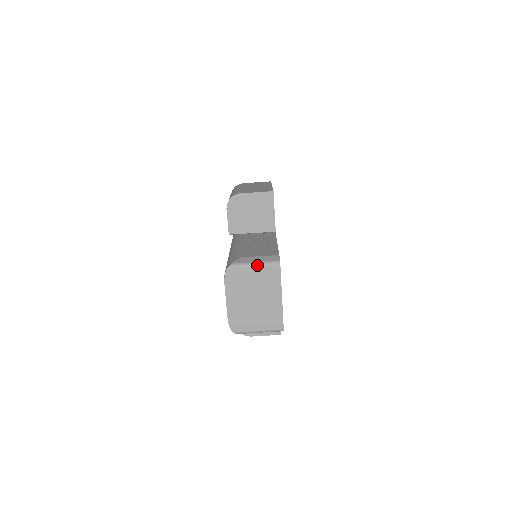
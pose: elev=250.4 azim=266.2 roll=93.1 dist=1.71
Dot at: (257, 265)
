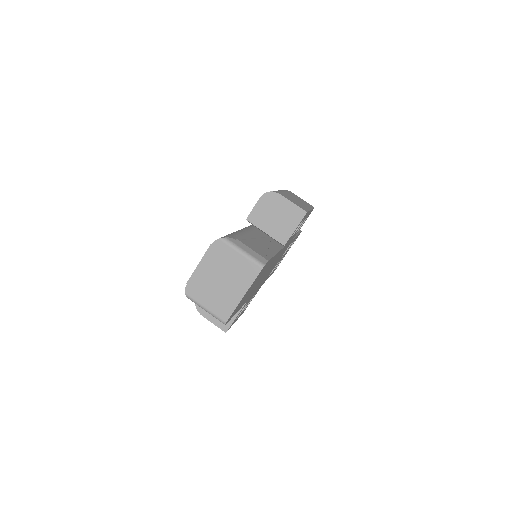
Dot at: (244, 254)
